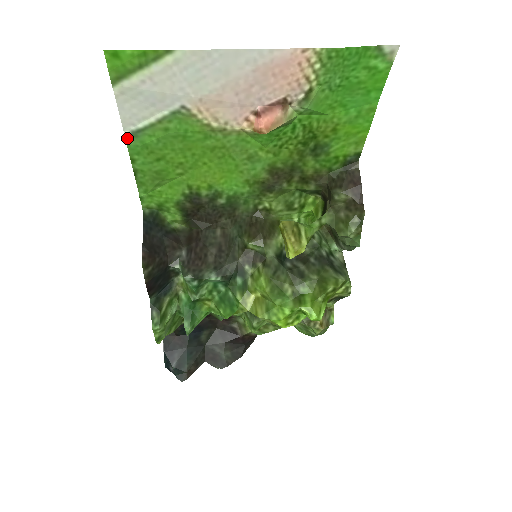
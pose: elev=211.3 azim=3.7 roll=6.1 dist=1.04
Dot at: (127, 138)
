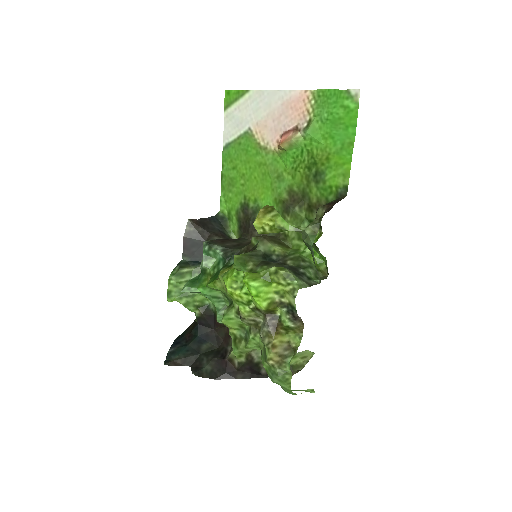
Dot at: (224, 148)
